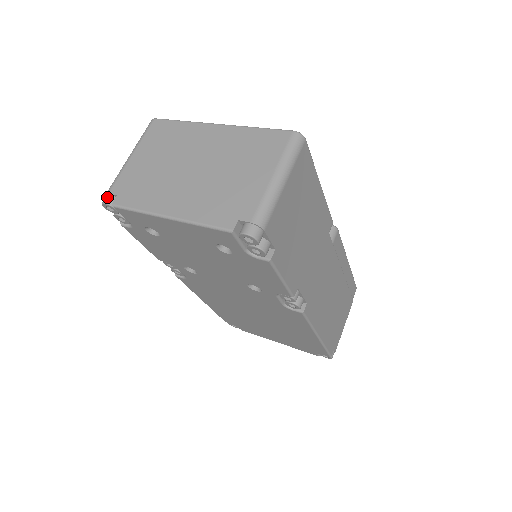
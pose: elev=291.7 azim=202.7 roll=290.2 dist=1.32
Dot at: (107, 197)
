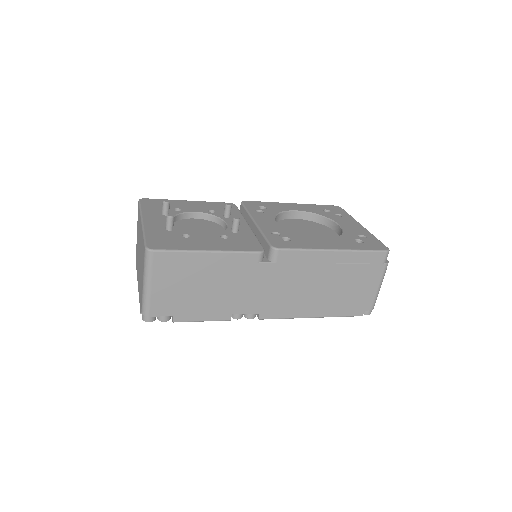
Dot at: occluded
